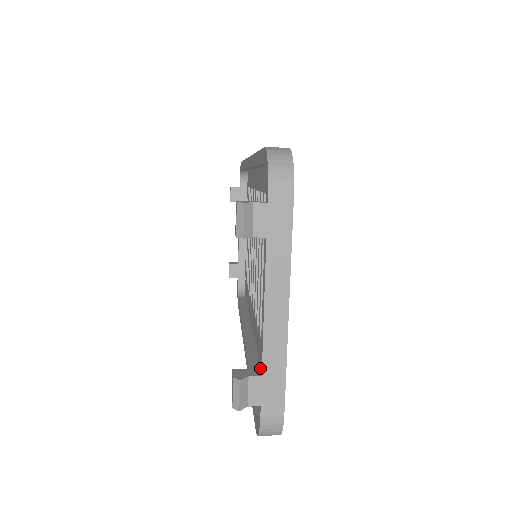
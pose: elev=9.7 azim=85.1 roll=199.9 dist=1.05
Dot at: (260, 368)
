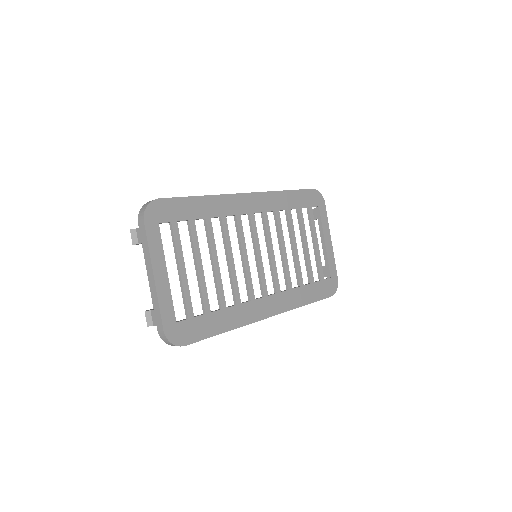
Dot at: occluded
